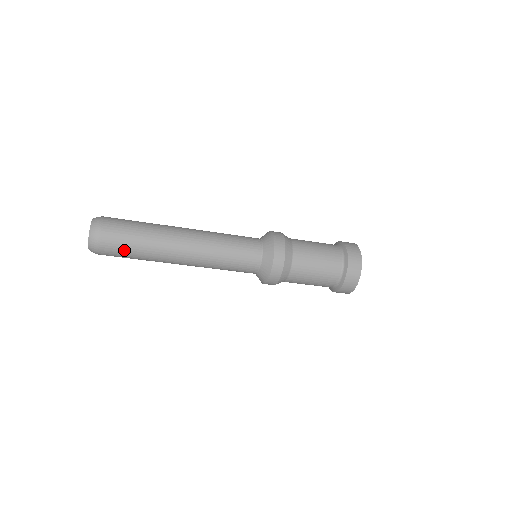
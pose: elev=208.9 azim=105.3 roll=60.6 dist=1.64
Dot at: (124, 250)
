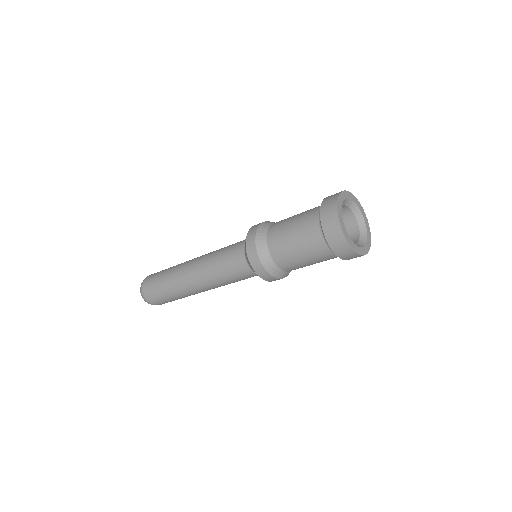
Dot at: (161, 296)
